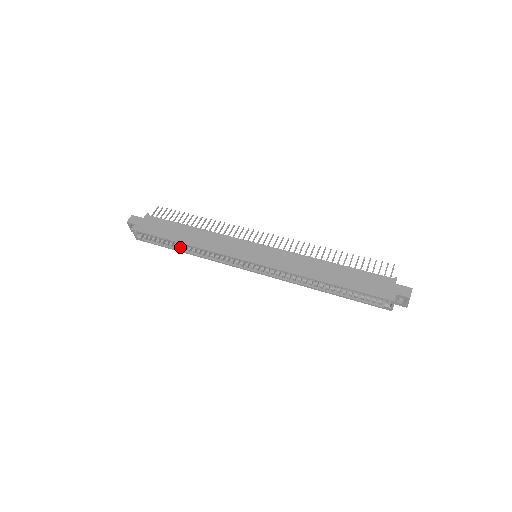
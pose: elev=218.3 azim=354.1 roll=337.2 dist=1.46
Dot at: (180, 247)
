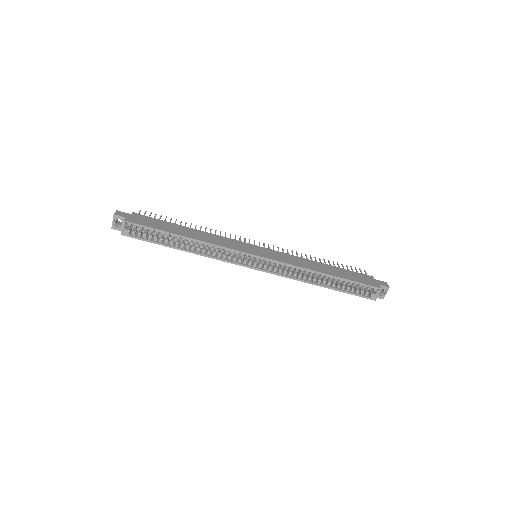
Dot at: (177, 243)
